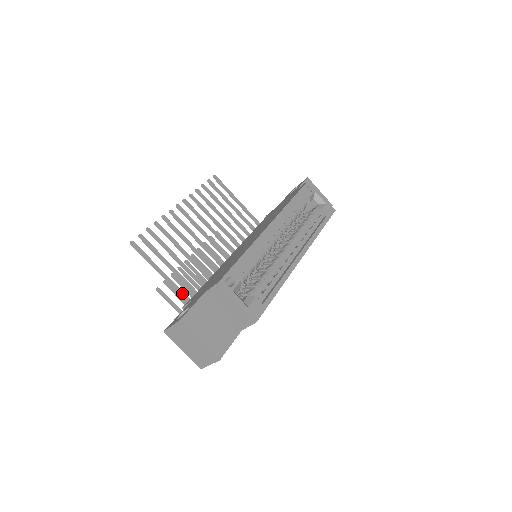
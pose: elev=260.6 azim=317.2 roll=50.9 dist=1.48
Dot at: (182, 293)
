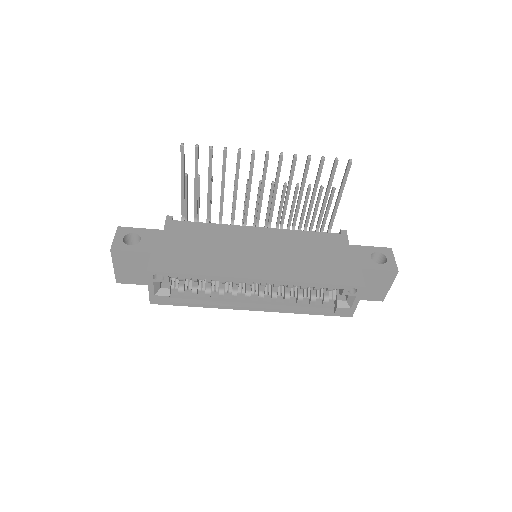
Dot at: (183, 207)
